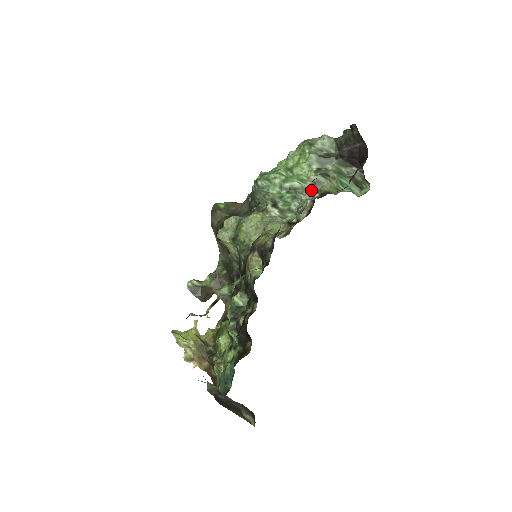
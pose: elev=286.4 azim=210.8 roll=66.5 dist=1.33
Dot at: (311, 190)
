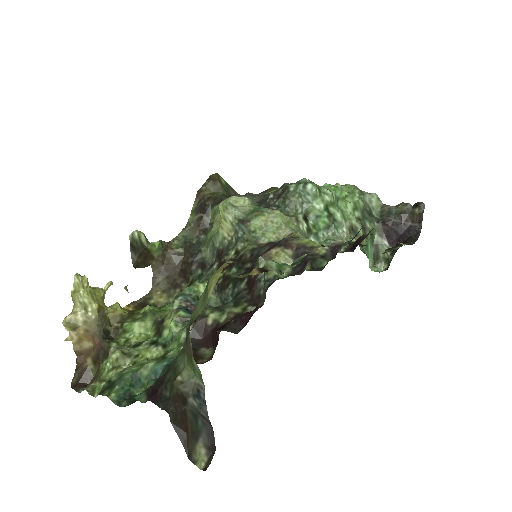
Dot at: (346, 232)
